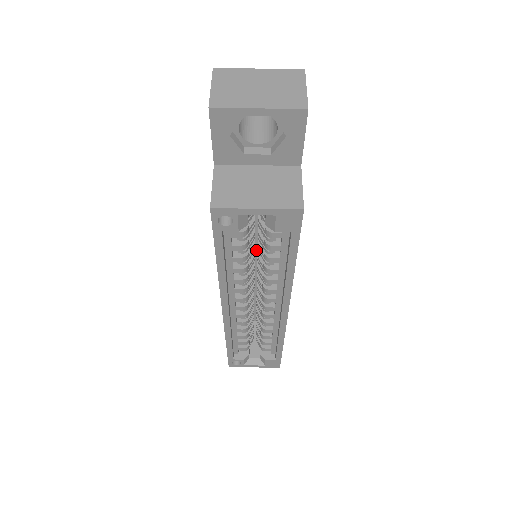
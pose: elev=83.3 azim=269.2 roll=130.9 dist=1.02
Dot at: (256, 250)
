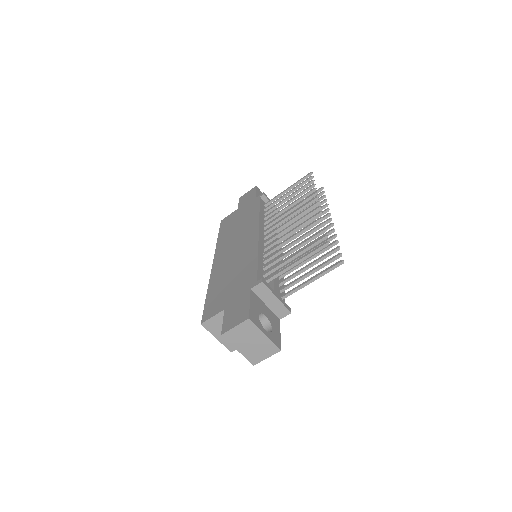
Dot at: occluded
